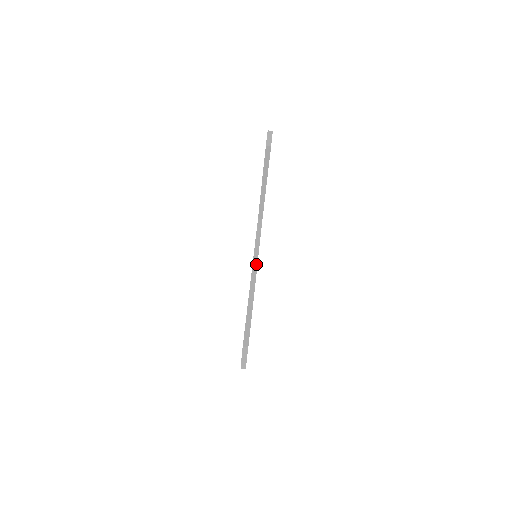
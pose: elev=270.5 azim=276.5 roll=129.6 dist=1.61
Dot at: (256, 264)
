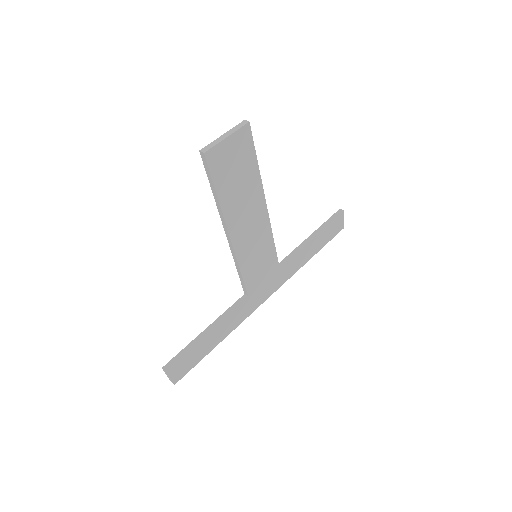
Dot at: (269, 219)
